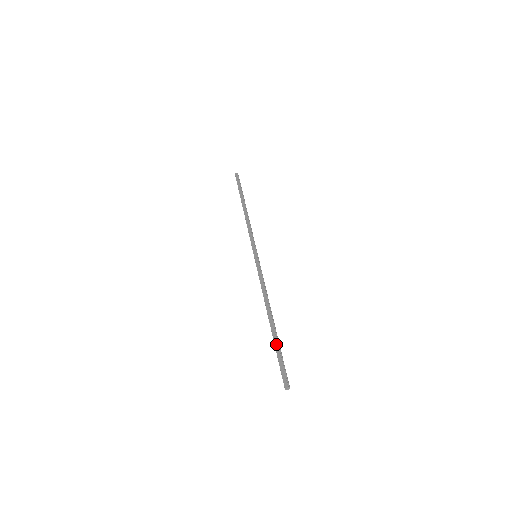
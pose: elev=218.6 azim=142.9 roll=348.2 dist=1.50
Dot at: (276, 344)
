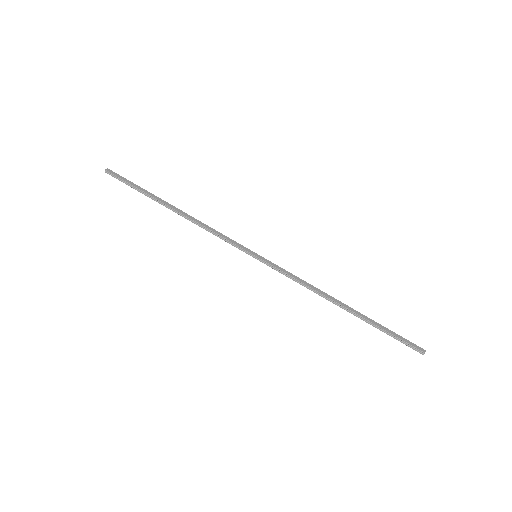
Dot at: (377, 323)
